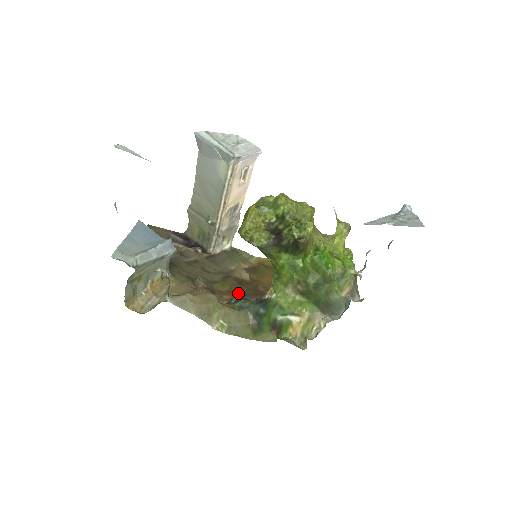
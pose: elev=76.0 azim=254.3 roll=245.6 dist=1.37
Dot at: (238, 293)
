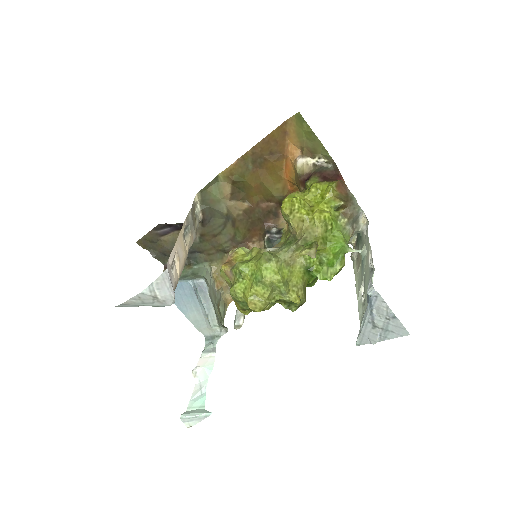
Dot at: (257, 229)
